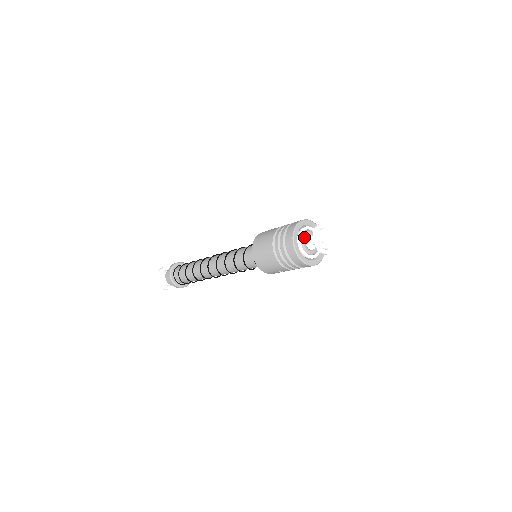
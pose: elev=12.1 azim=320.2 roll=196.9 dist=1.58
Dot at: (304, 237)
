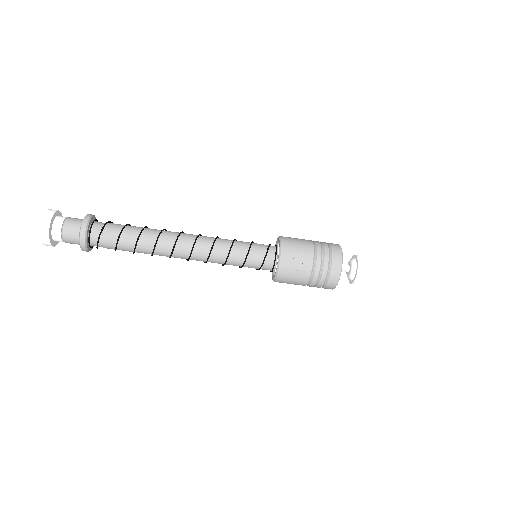
Dot at: occluded
